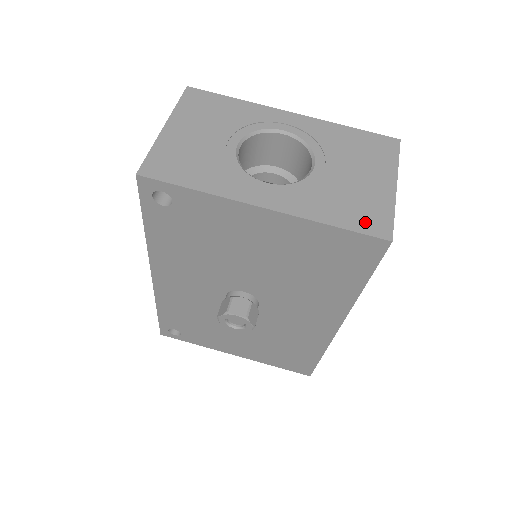
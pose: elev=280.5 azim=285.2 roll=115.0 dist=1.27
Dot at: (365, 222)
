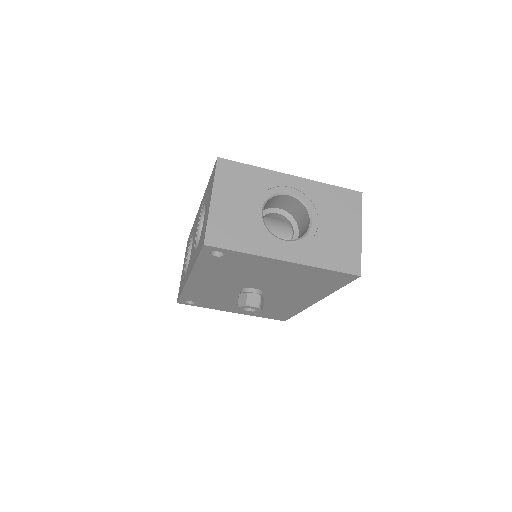
Dot at: (345, 264)
